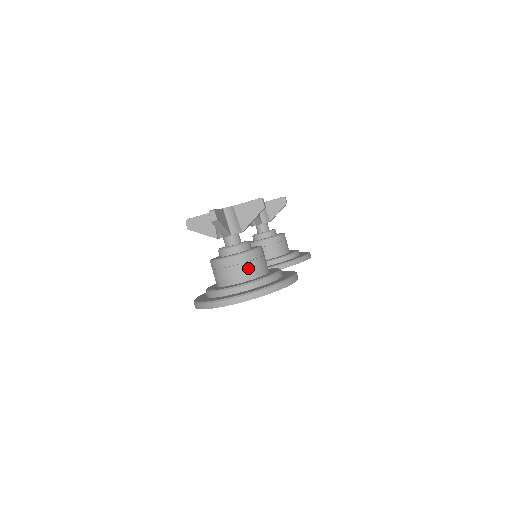
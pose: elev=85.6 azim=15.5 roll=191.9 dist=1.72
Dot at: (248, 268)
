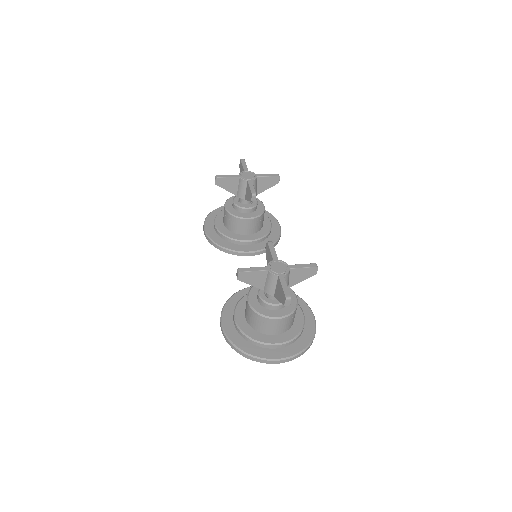
Dot at: (289, 324)
